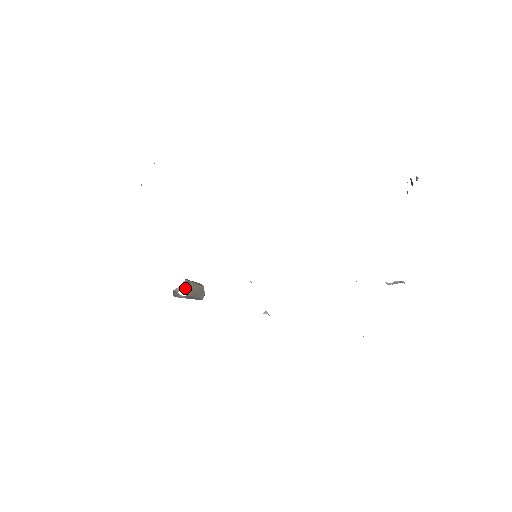
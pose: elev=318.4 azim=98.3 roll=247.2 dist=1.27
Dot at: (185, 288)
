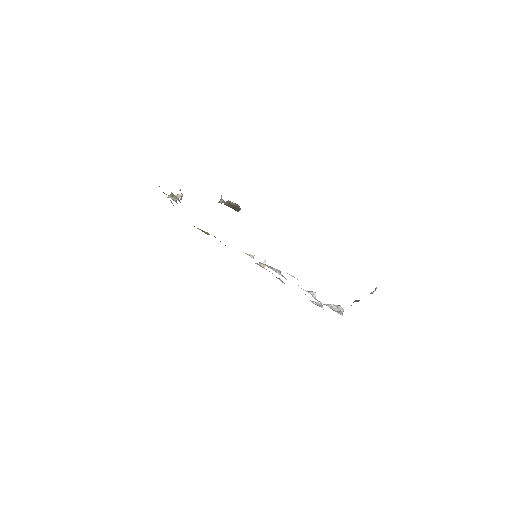
Dot at: (226, 205)
